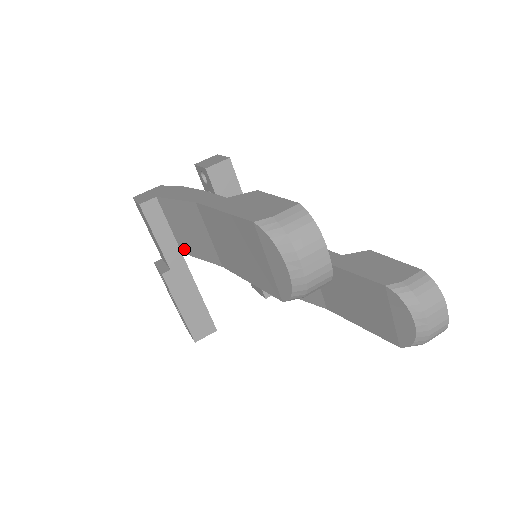
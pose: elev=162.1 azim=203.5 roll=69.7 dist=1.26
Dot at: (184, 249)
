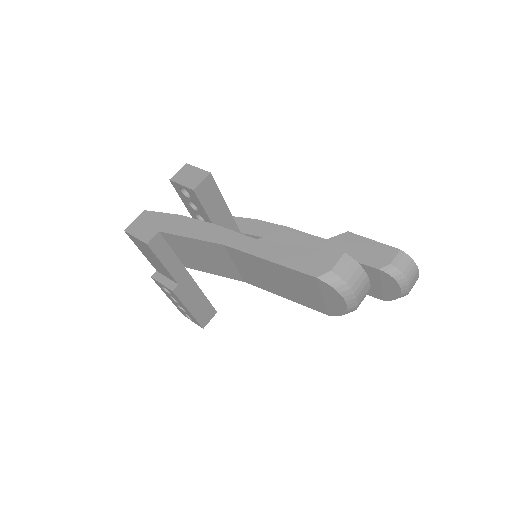
Dot at: (190, 266)
